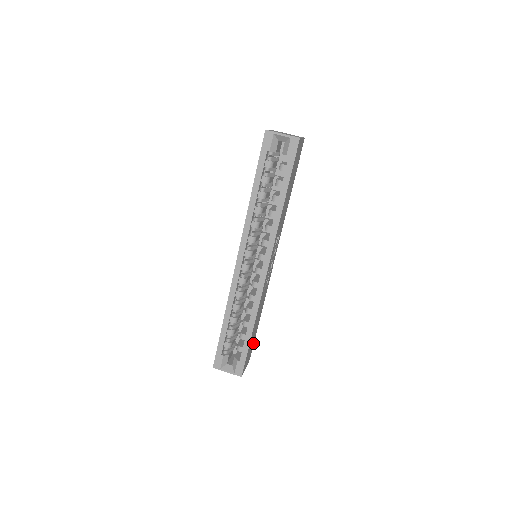
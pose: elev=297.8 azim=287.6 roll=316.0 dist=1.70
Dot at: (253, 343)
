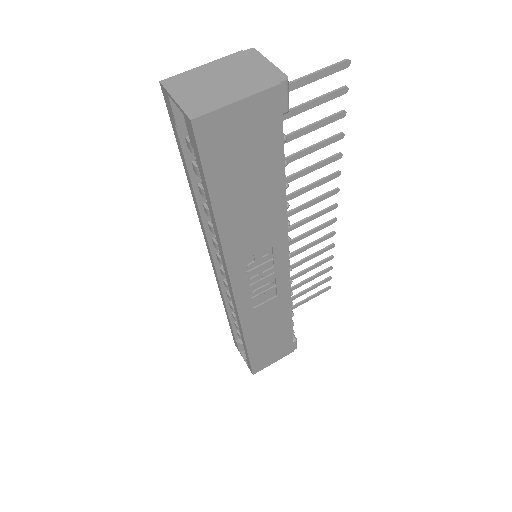
Dot at: (288, 341)
